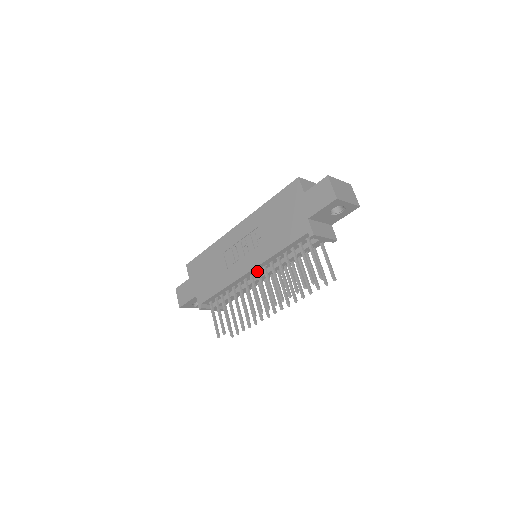
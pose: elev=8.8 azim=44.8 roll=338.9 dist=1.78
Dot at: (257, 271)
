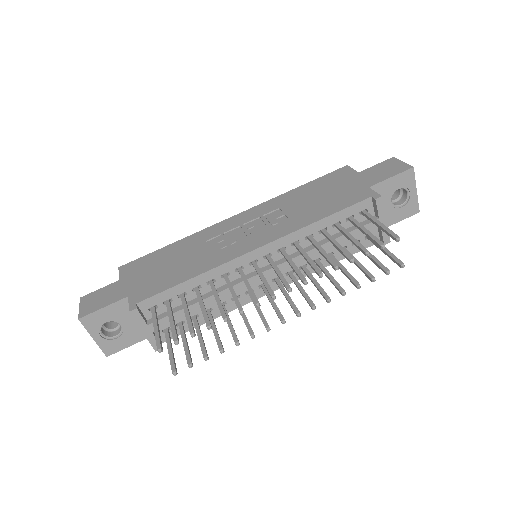
Dot at: (268, 254)
